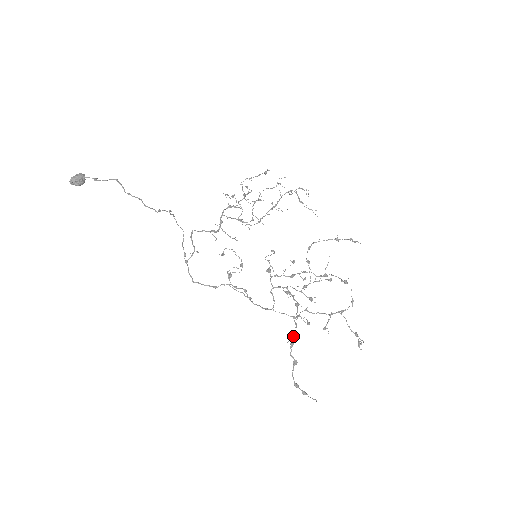
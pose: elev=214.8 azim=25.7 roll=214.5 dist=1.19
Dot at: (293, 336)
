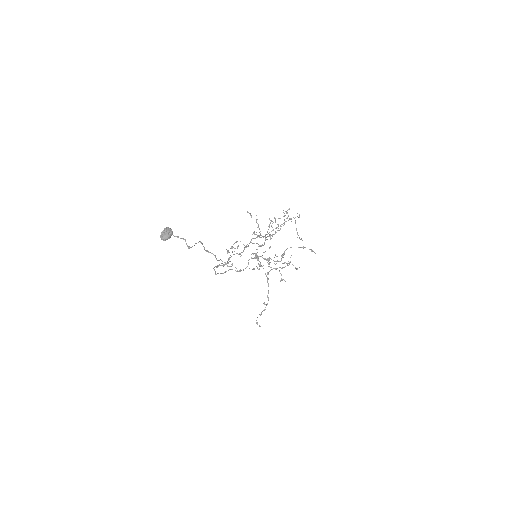
Dot at: (265, 304)
